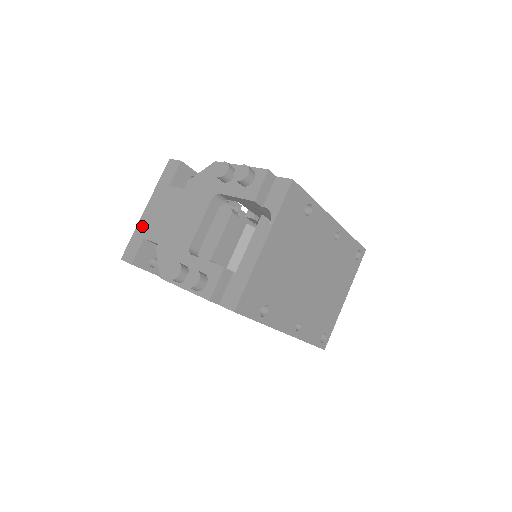
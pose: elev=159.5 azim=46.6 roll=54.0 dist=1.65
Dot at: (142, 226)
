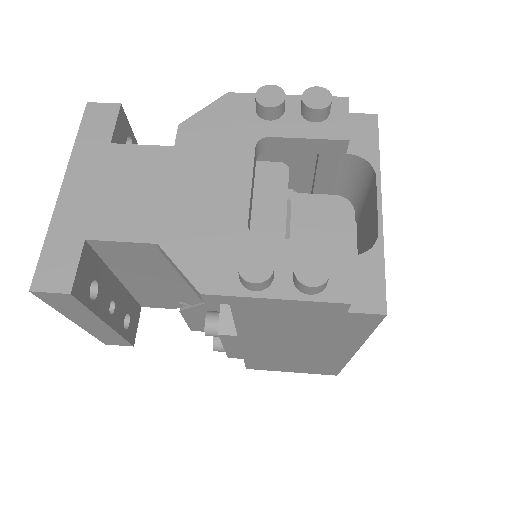
Dot at: (68, 218)
